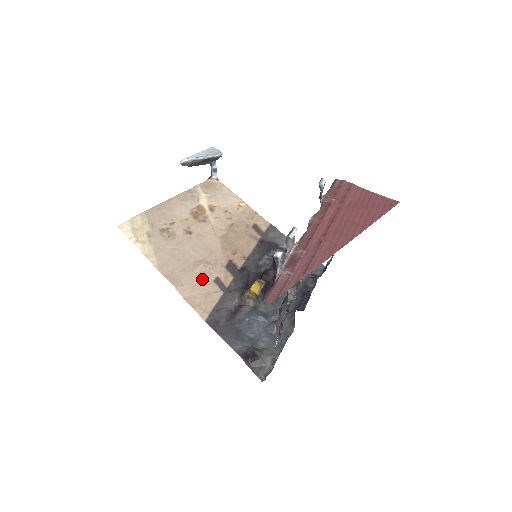
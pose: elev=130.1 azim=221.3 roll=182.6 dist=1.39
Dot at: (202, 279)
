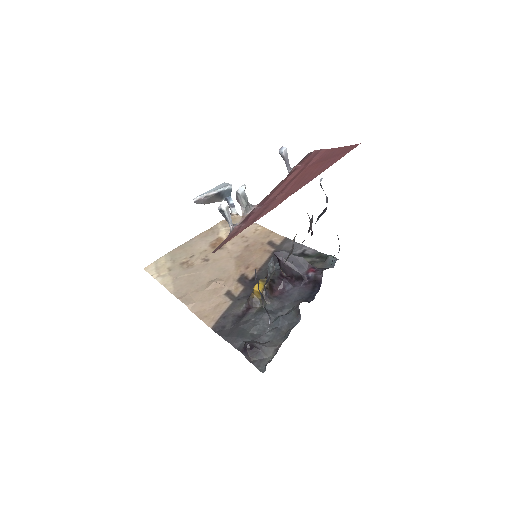
Dot at: (213, 294)
